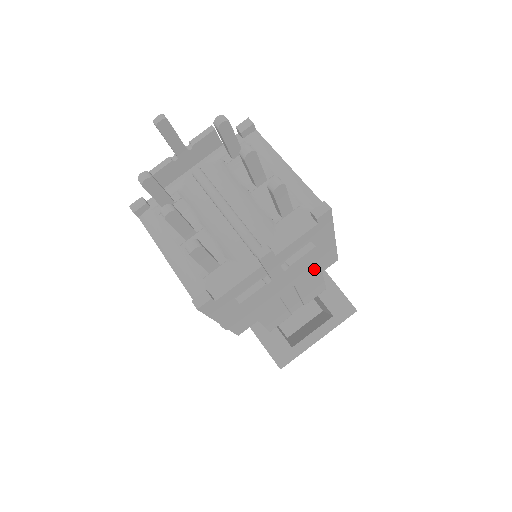
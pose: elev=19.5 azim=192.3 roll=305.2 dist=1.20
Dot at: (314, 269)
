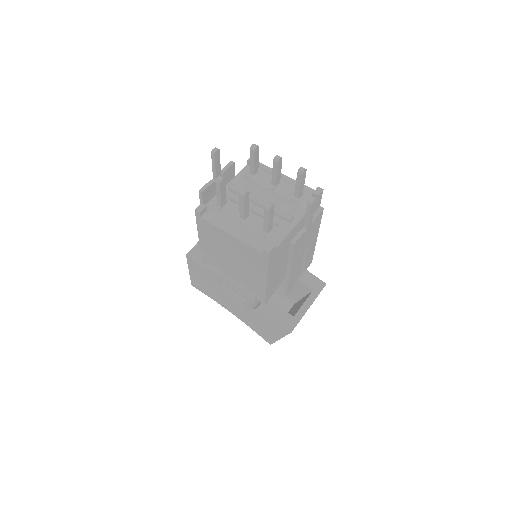
Dot at: (316, 233)
